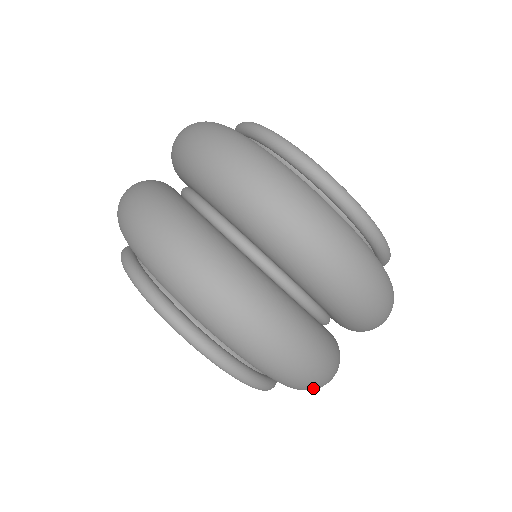
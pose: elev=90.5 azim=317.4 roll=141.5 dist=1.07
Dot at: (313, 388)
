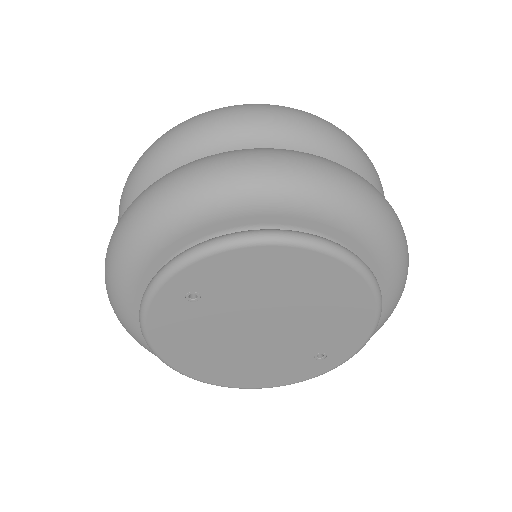
Dot at: (403, 242)
